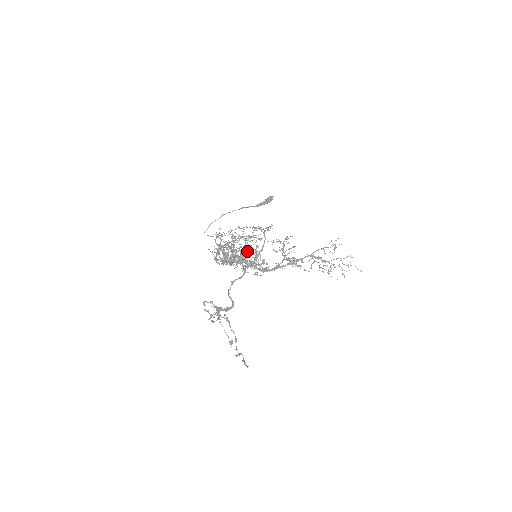
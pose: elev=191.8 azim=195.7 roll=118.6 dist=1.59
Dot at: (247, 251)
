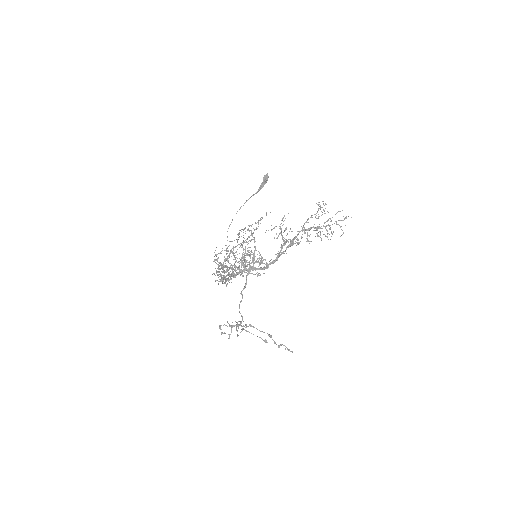
Dot at: (243, 259)
